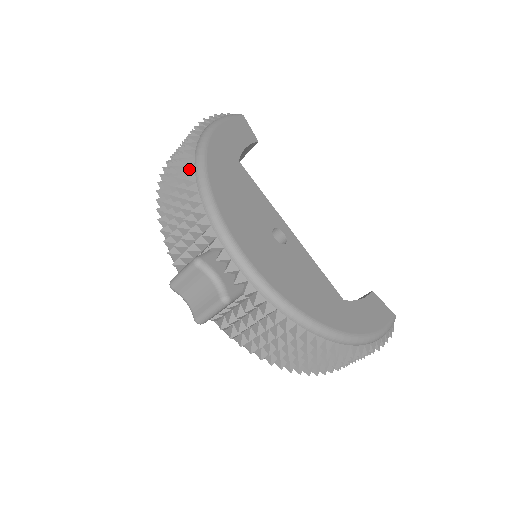
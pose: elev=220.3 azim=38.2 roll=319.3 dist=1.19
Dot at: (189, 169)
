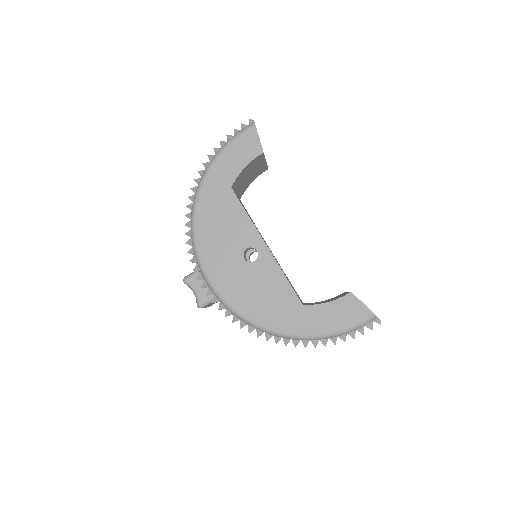
Dot at: (190, 207)
